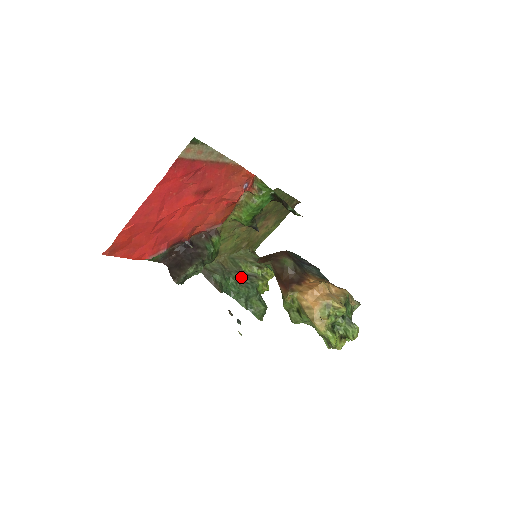
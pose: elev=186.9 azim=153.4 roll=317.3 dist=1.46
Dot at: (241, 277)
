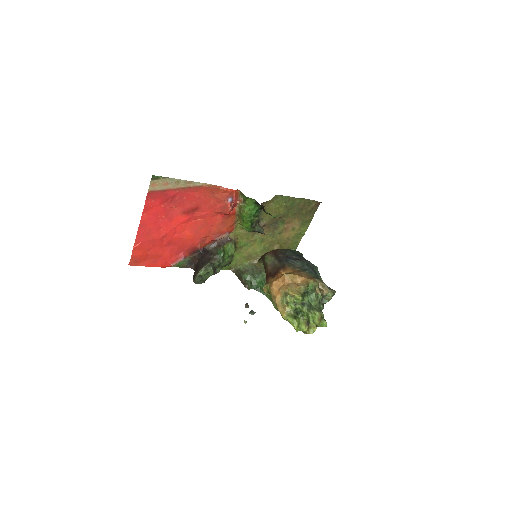
Dot at: occluded
